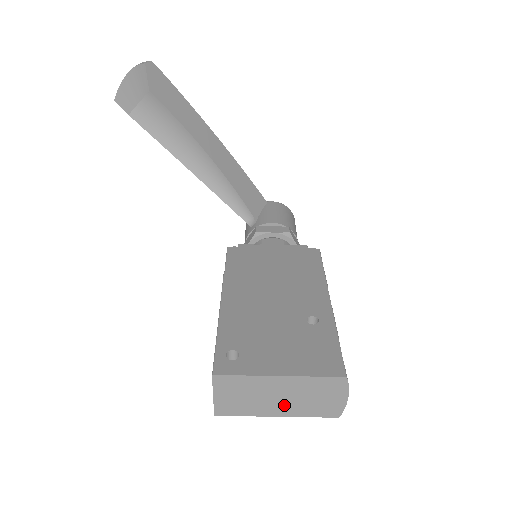
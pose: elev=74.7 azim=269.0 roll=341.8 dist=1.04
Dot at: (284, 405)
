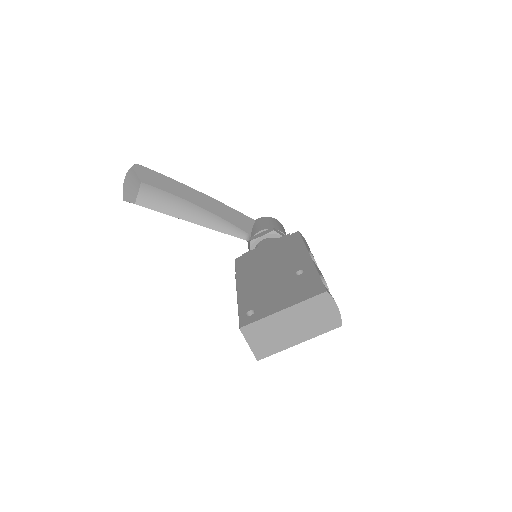
Dot at: (299, 332)
